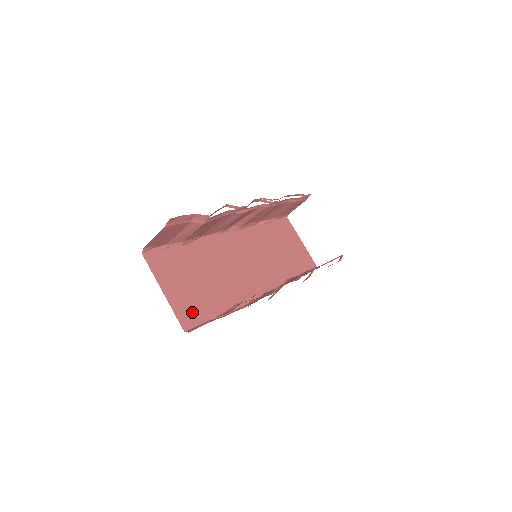
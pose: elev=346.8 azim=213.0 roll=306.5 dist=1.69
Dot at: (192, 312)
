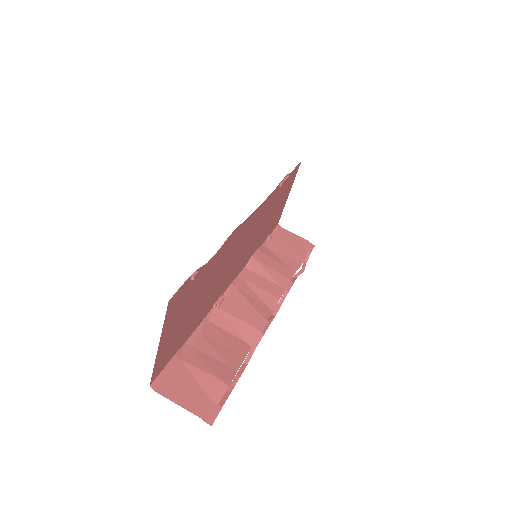
Dot at: (168, 354)
